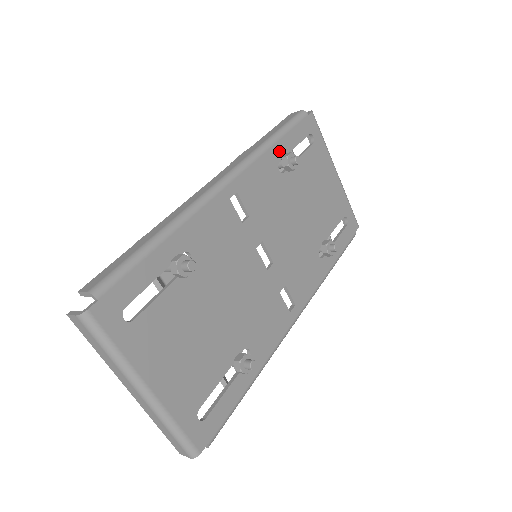
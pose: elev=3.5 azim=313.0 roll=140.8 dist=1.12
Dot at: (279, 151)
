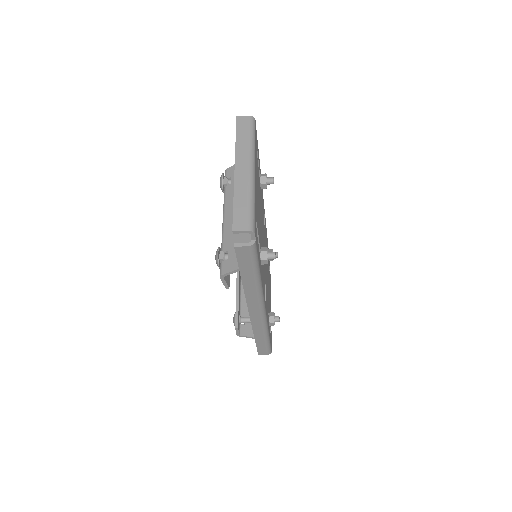
Dot at: occluded
